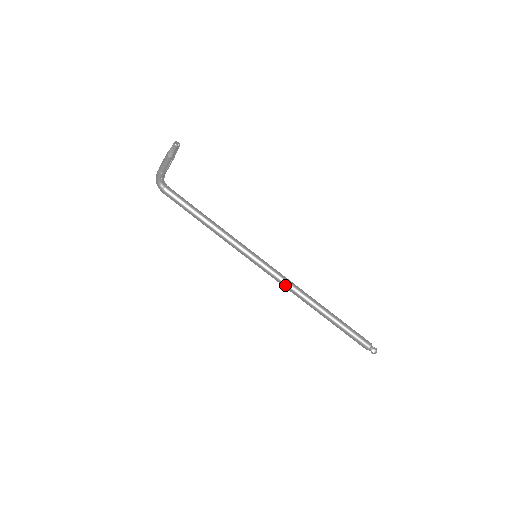
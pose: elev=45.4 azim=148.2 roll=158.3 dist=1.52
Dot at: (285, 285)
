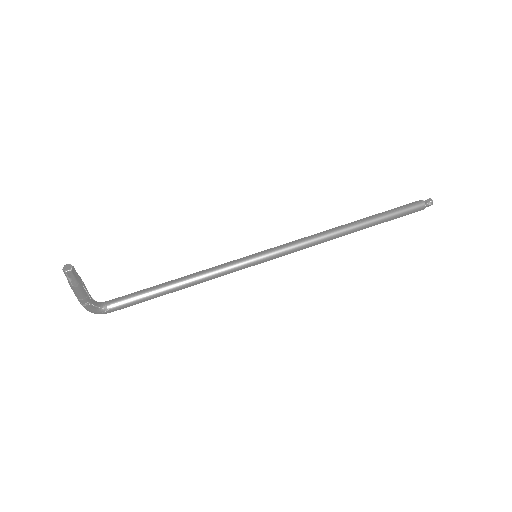
Dot at: (307, 247)
